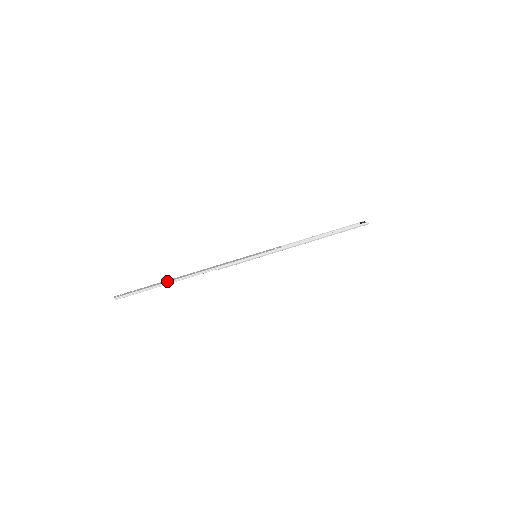
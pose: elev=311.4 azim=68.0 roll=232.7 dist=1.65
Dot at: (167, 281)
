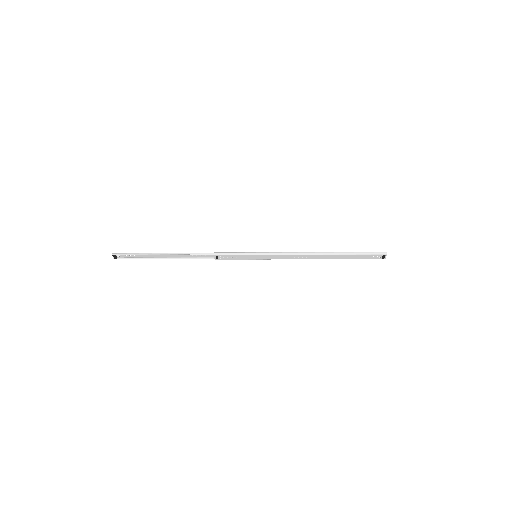
Dot at: (163, 254)
